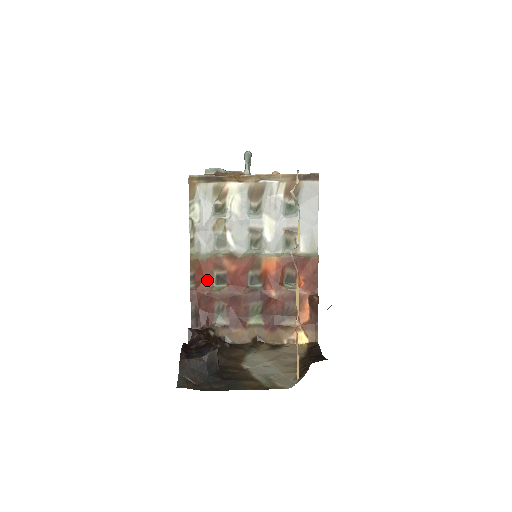
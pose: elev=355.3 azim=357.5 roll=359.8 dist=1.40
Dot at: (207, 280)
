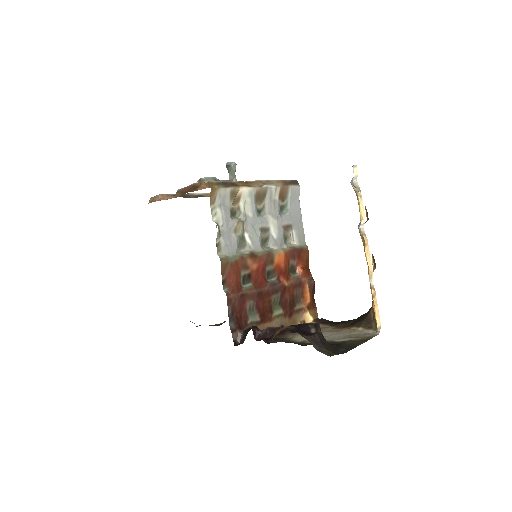
Dot at: (237, 282)
